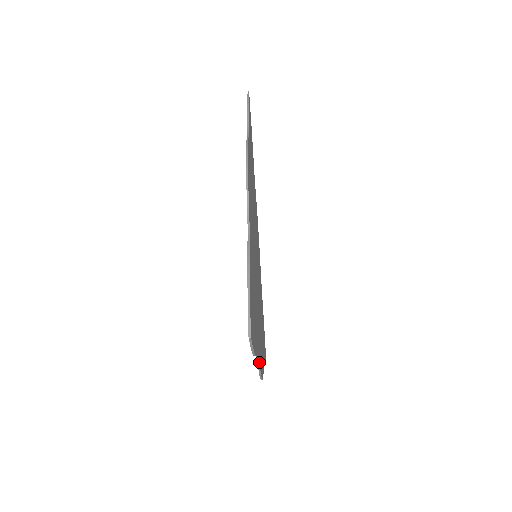
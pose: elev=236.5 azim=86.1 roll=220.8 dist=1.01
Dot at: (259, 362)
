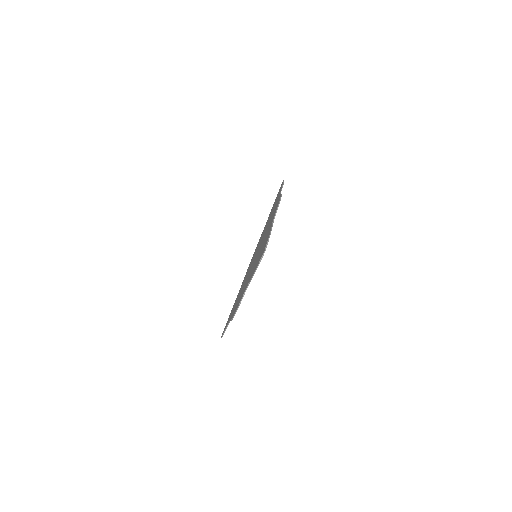
Dot at: occluded
